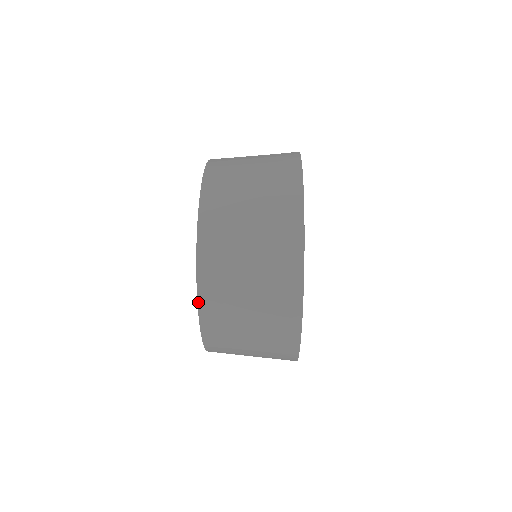
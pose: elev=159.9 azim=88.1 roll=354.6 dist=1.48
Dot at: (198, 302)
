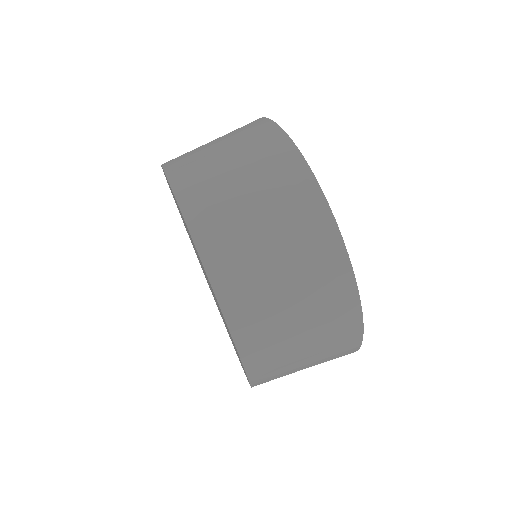
Dot at: occluded
